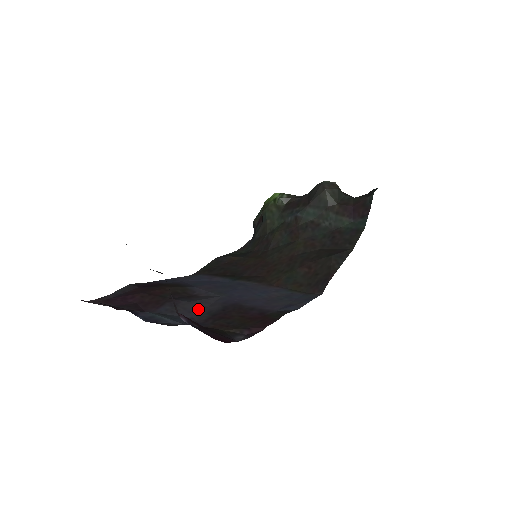
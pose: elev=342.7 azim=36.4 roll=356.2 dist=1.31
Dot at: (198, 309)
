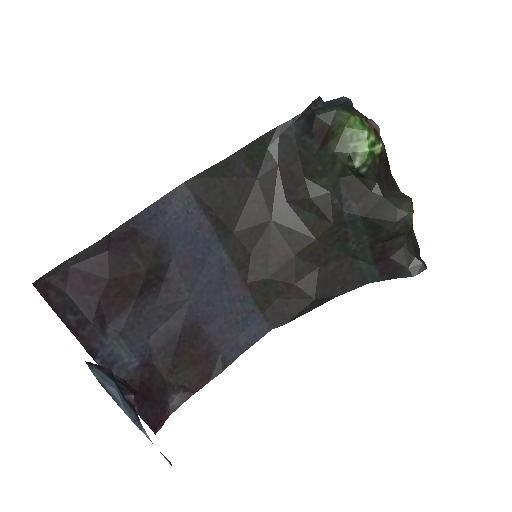
Dot at: (159, 322)
